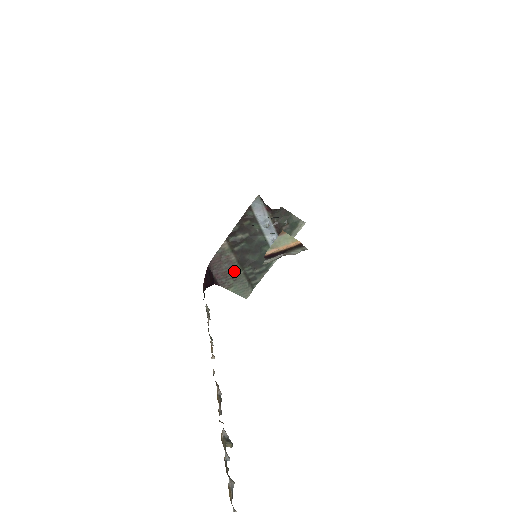
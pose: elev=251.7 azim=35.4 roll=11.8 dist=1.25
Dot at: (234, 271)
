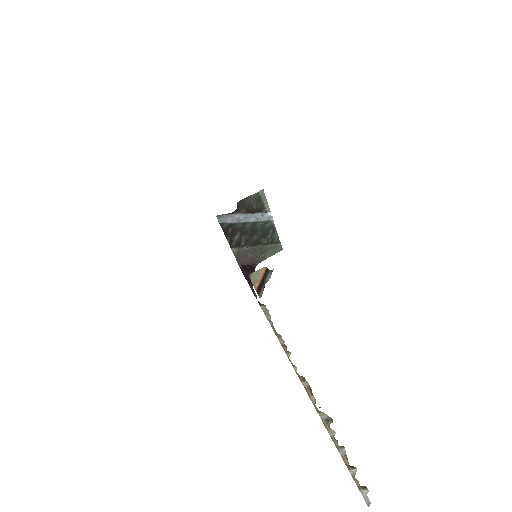
Dot at: (257, 251)
